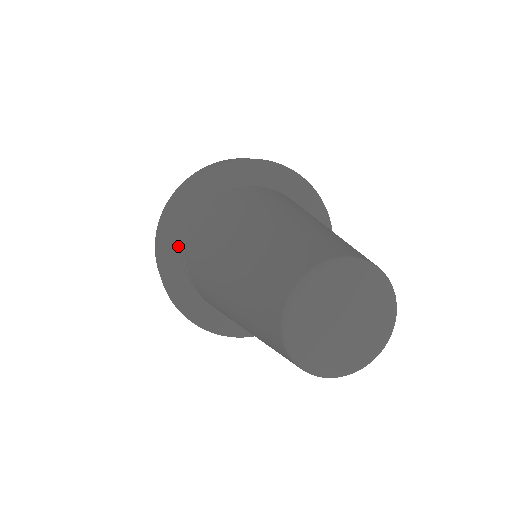
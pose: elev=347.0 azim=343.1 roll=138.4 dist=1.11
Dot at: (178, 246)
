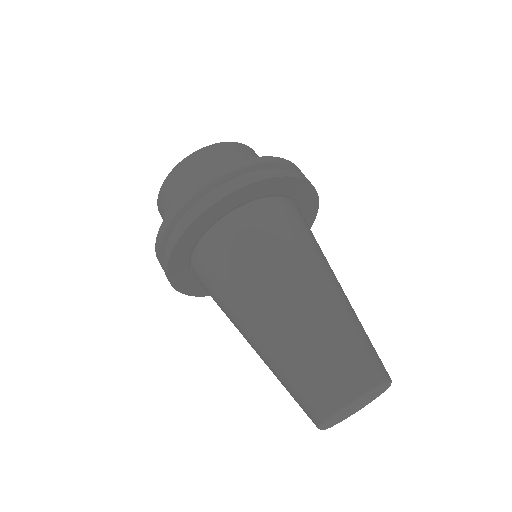
Dot at: (203, 229)
